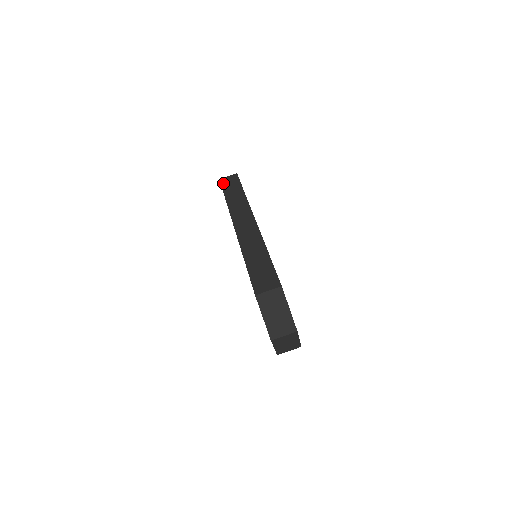
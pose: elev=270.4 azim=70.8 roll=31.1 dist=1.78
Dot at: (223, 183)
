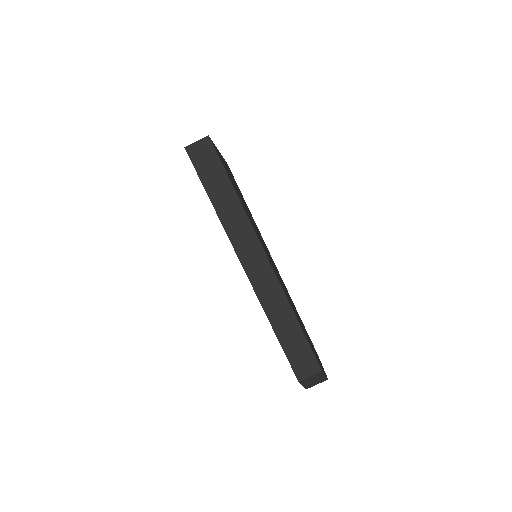
Dot at: (195, 161)
